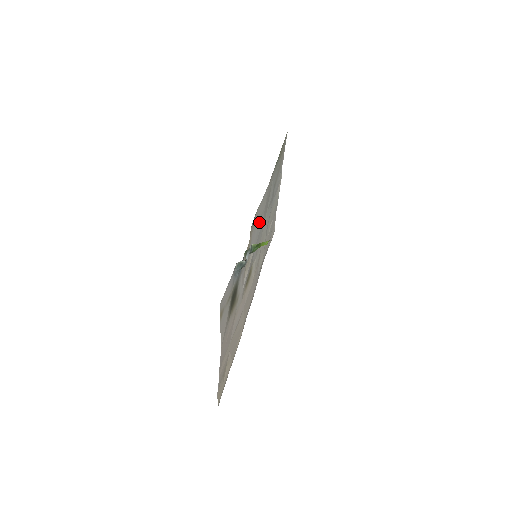
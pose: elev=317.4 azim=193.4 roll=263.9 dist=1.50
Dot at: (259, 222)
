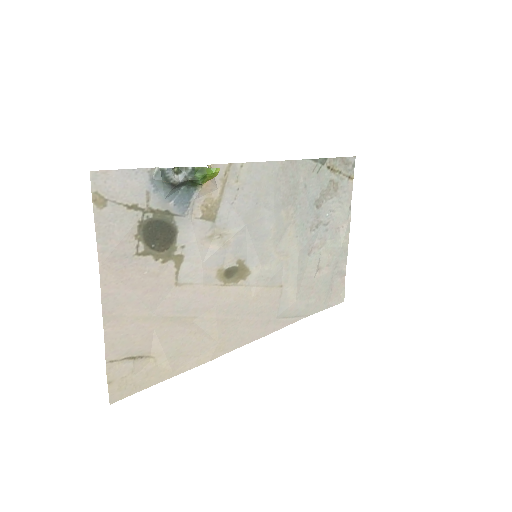
Dot at: (257, 200)
